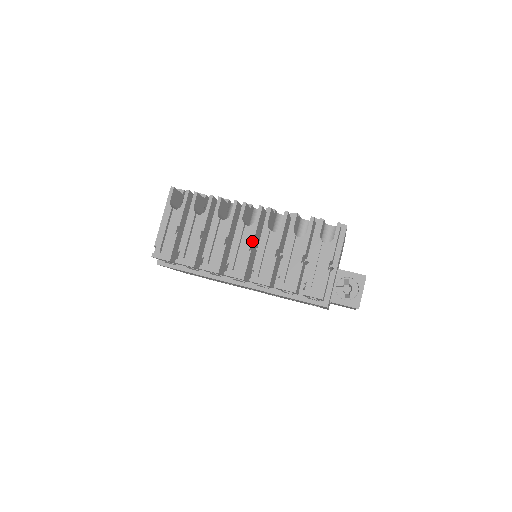
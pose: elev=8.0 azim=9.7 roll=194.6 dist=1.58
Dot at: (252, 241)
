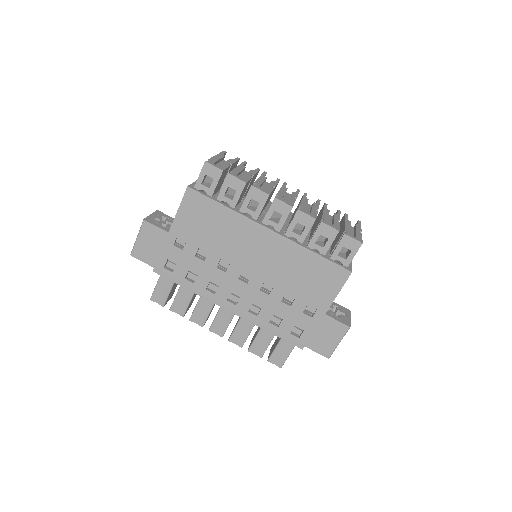
Dot at: (296, 197)
